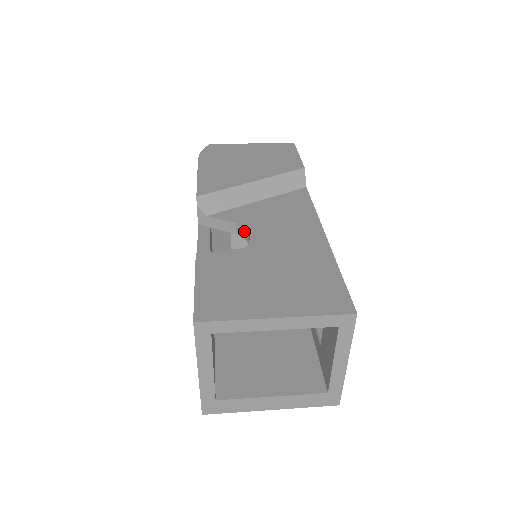
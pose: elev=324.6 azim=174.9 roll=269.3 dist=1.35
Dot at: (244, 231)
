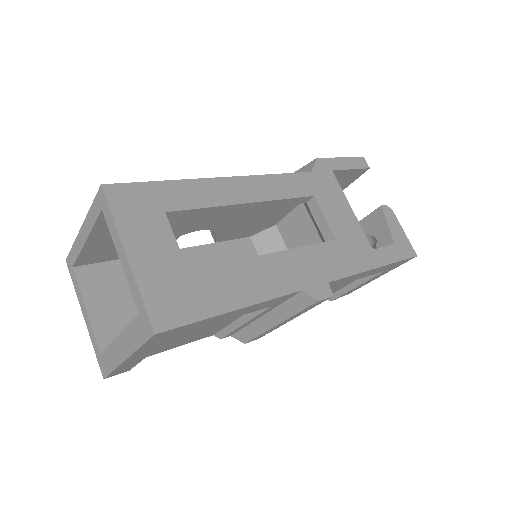
Dot at: occluded
